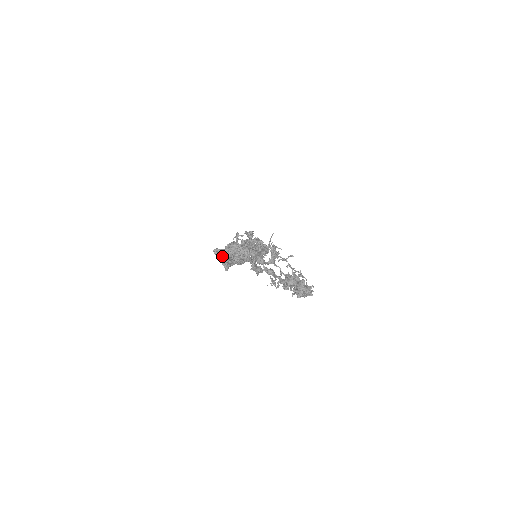
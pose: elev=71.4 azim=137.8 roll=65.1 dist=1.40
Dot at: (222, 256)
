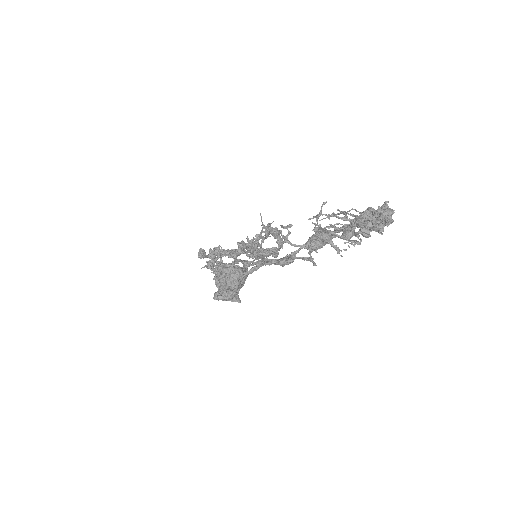
Dot at: (230, 293)
